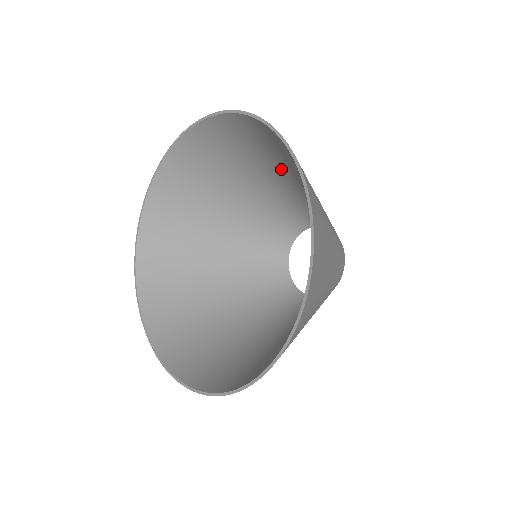
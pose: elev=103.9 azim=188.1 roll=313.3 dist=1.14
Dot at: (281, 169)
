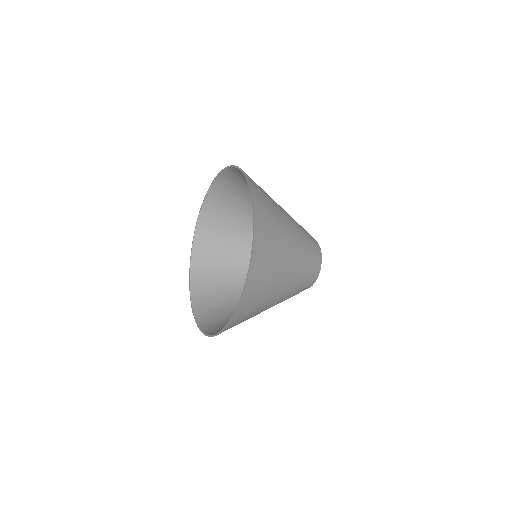
Dot at: (282, 217)
